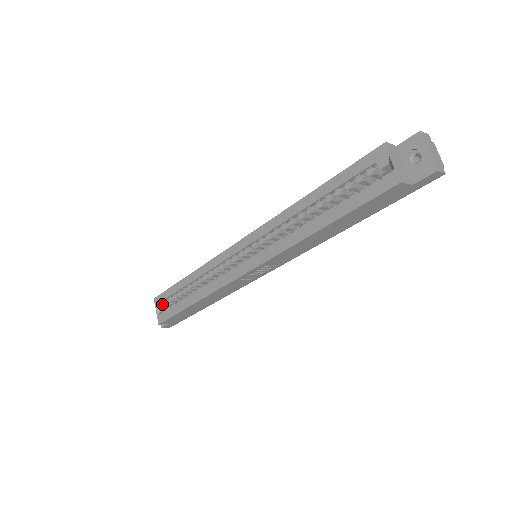
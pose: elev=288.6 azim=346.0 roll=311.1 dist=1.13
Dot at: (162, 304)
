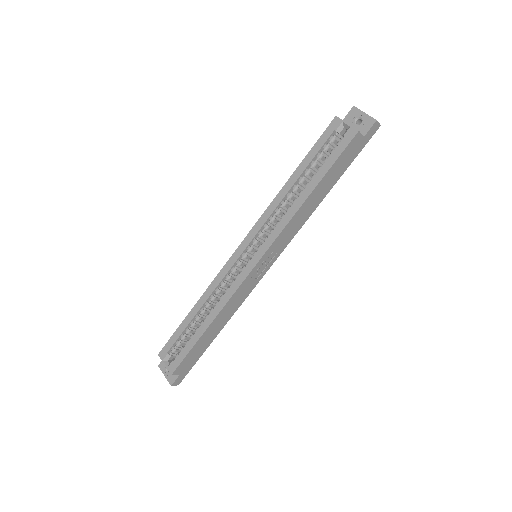
Dot at: (169, 354)
